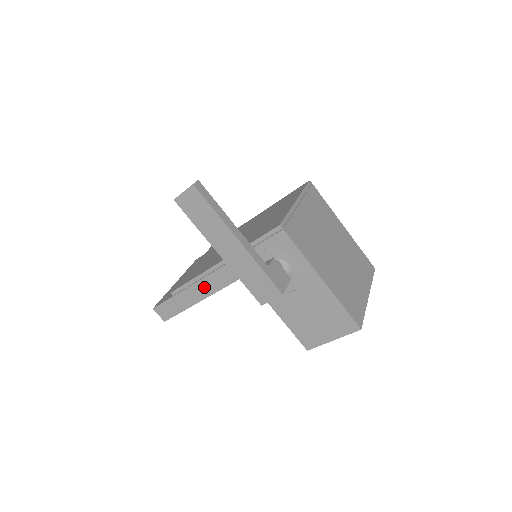
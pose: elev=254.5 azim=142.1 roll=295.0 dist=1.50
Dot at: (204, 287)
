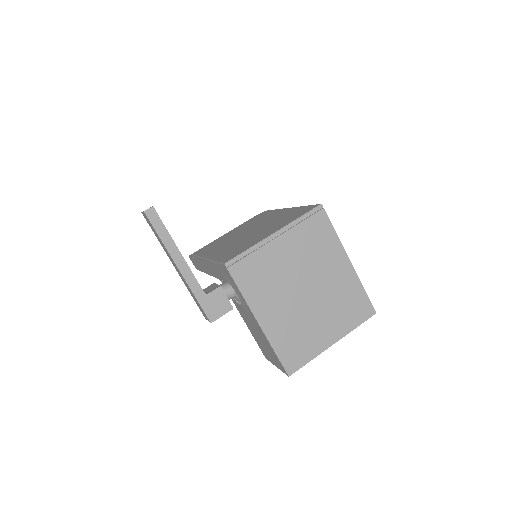
Dot at: (204, 266)
